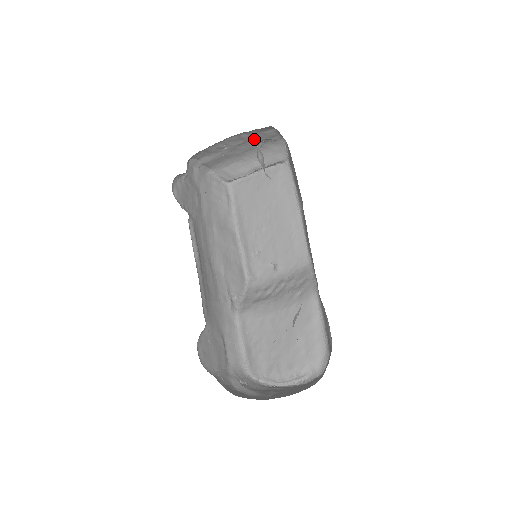
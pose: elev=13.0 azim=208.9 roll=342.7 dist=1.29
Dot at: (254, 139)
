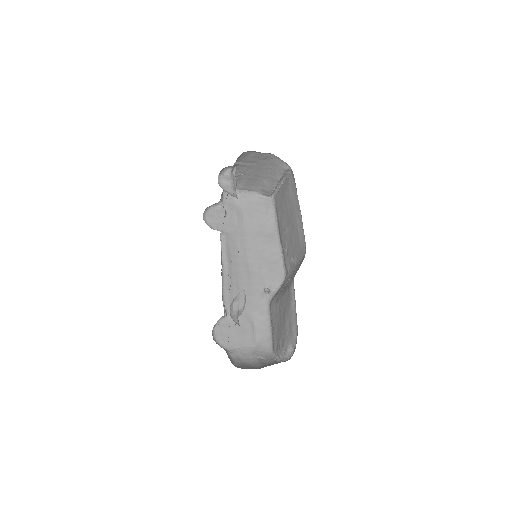
Dot at: (252, 162)
